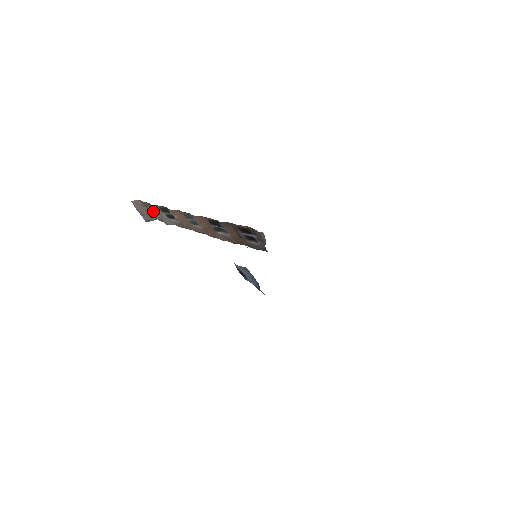
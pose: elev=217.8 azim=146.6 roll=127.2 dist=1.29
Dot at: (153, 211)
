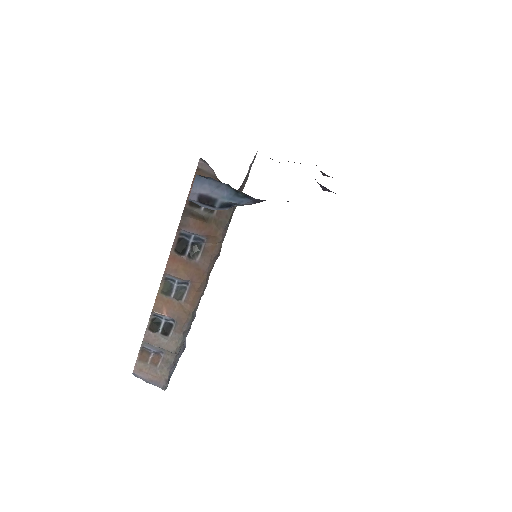
Dot at: (157, 359)
